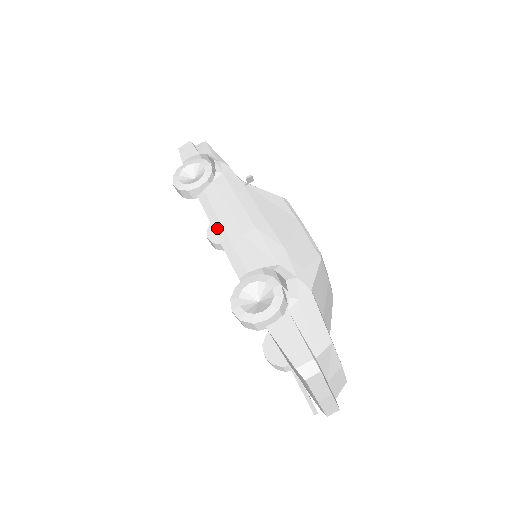
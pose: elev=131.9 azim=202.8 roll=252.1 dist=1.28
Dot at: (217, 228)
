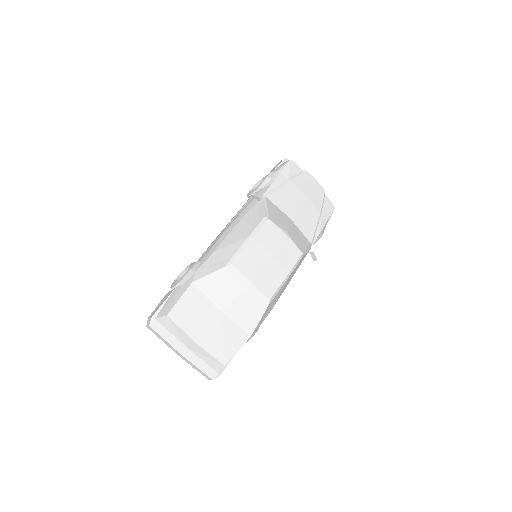
Dot at: occluded
